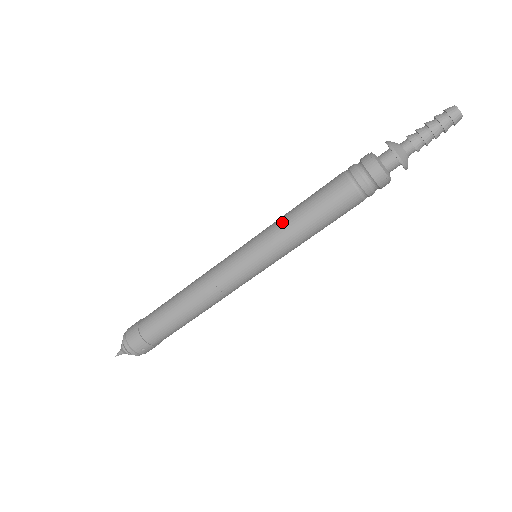
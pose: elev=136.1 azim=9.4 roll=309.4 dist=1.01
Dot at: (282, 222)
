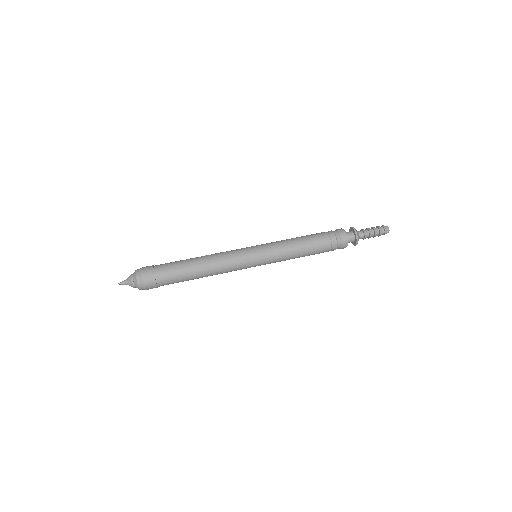
Dot at: (286, 250)
